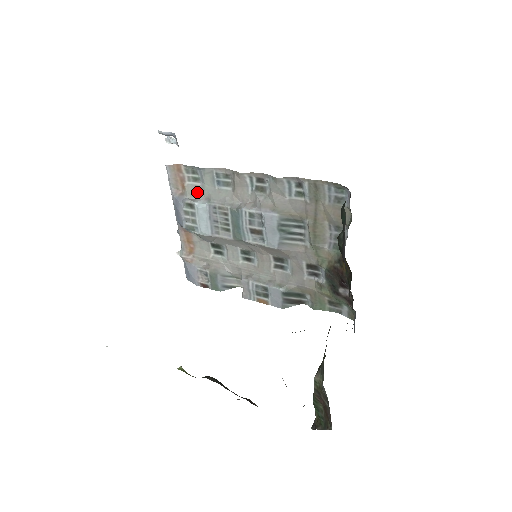
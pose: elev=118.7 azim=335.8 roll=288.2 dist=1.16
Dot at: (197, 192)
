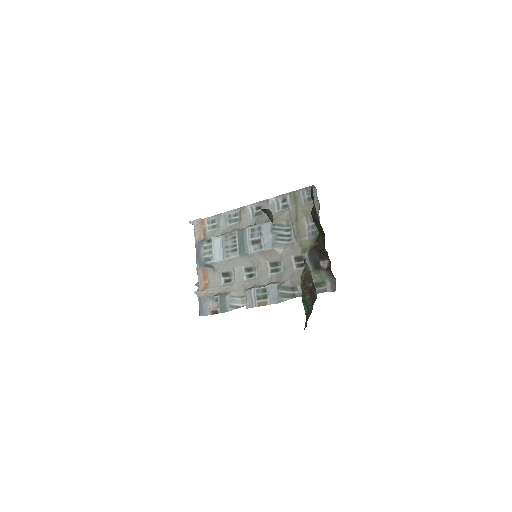
Dot at: (214, 234)
